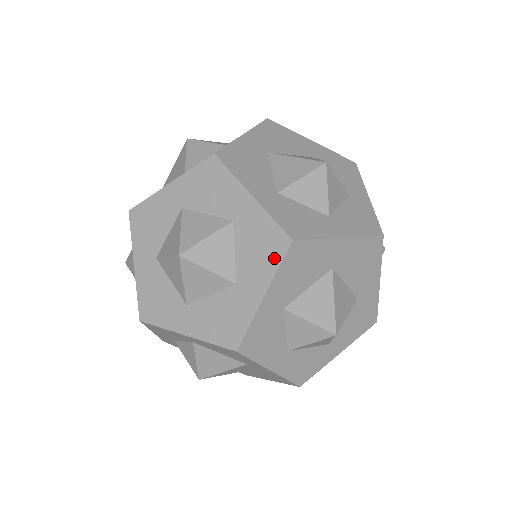
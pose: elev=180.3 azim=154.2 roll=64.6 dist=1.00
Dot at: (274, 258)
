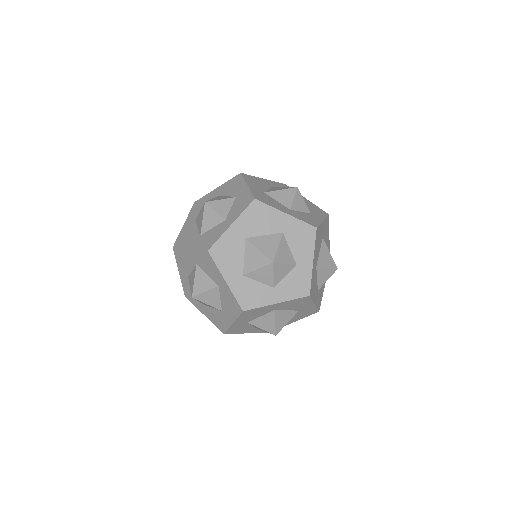
Dot at: (236, 312)
